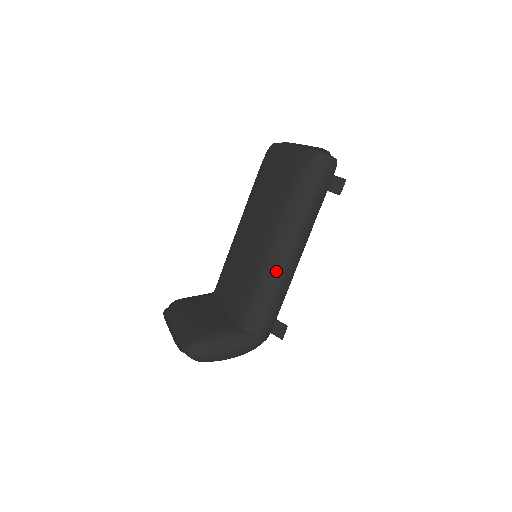
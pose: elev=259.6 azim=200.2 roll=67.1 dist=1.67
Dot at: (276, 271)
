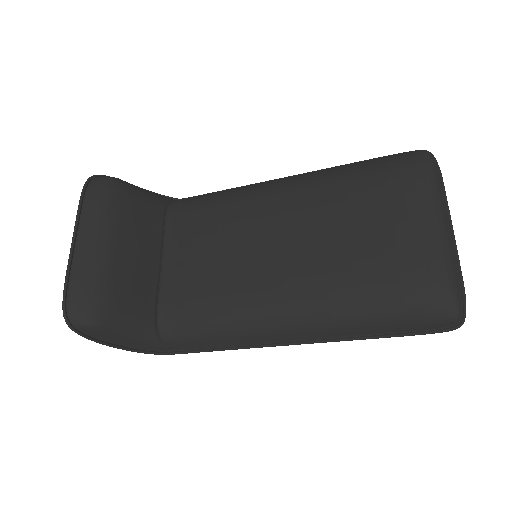
Dot at: (258, 336)
